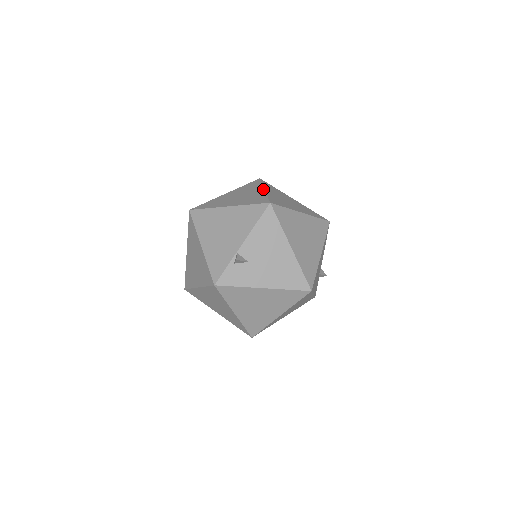
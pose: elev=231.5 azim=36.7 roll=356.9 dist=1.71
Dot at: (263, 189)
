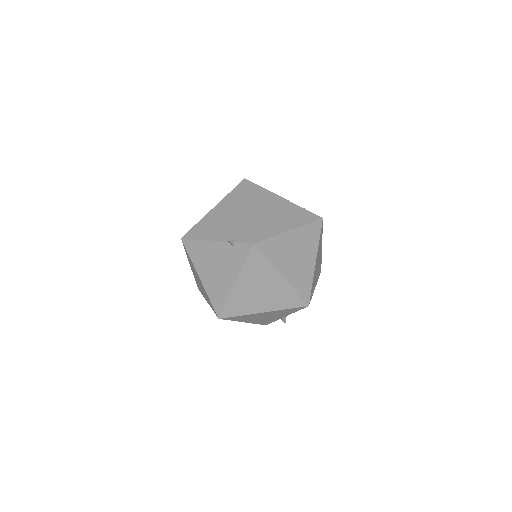
Dot at: (281, 277)
